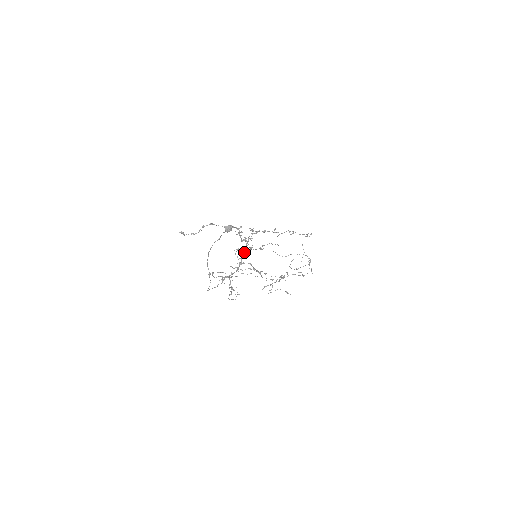
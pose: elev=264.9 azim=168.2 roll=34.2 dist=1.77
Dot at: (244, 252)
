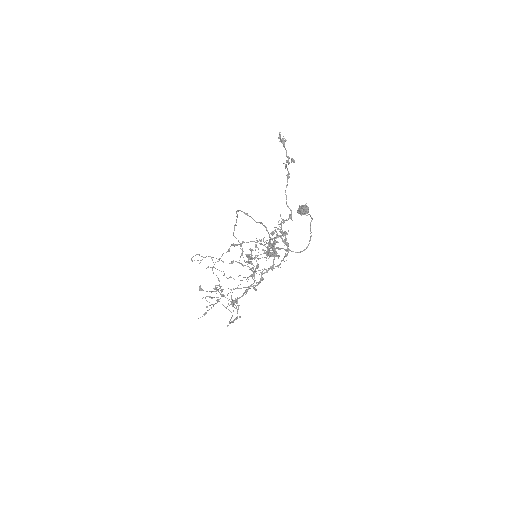
Dot at: occluded
